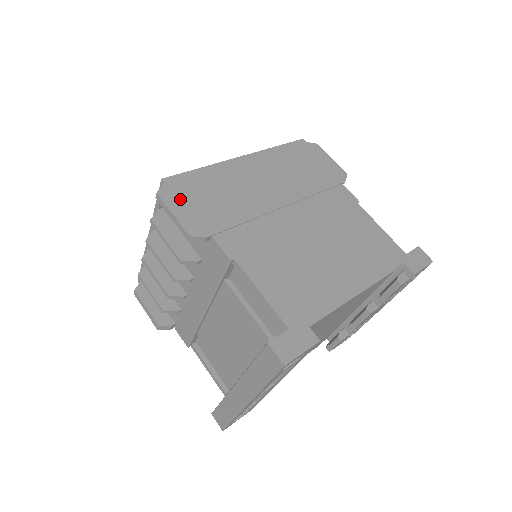
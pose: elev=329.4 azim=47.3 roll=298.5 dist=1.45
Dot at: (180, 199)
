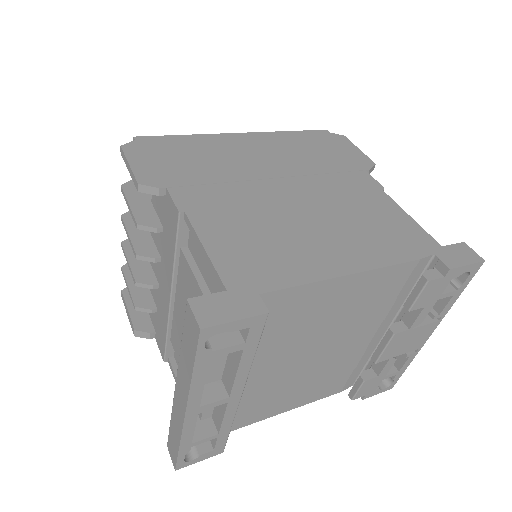
Dot at: (145, 154)
